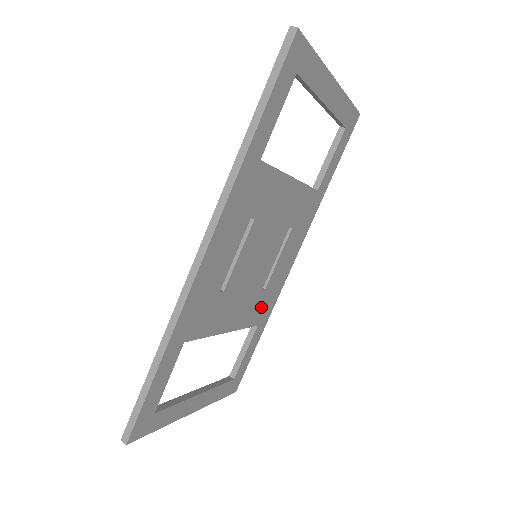
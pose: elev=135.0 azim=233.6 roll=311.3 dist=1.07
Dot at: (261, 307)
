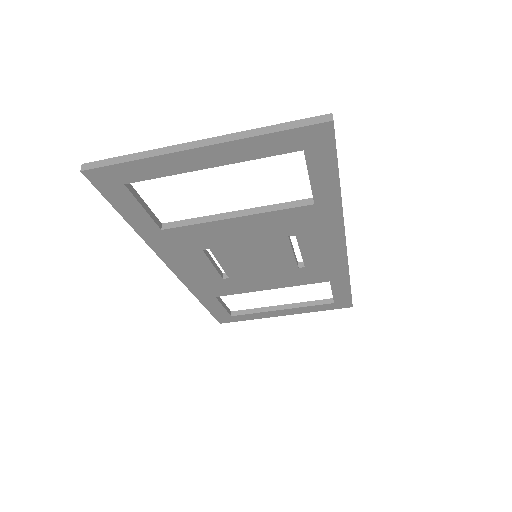
Dot at: (317, 274)
